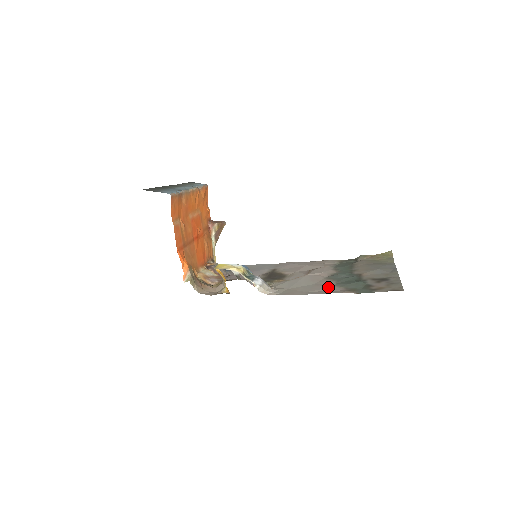
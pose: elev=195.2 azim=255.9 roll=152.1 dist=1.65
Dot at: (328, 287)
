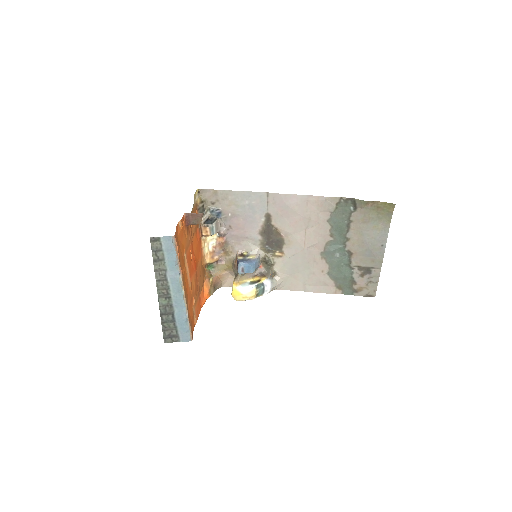
Dot at: (322, 280)
